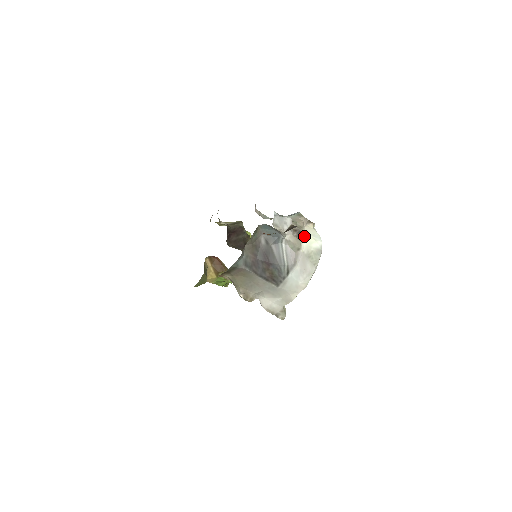
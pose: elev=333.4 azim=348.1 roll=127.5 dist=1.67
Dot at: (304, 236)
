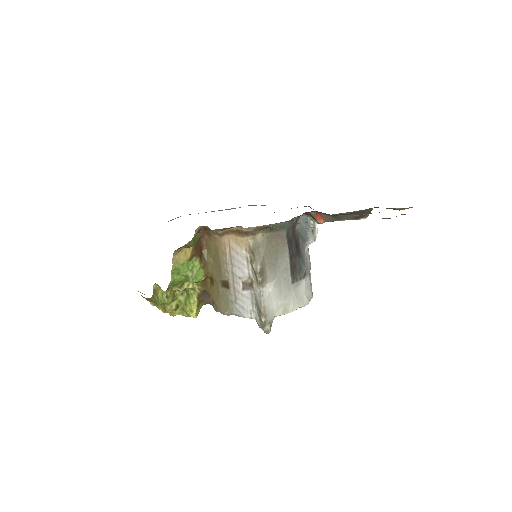
Dot at: occluded
